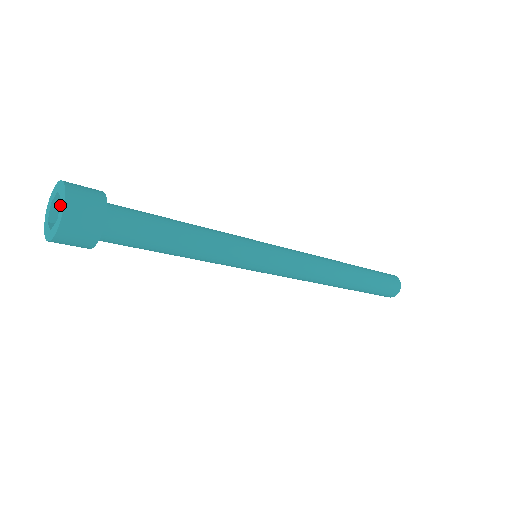
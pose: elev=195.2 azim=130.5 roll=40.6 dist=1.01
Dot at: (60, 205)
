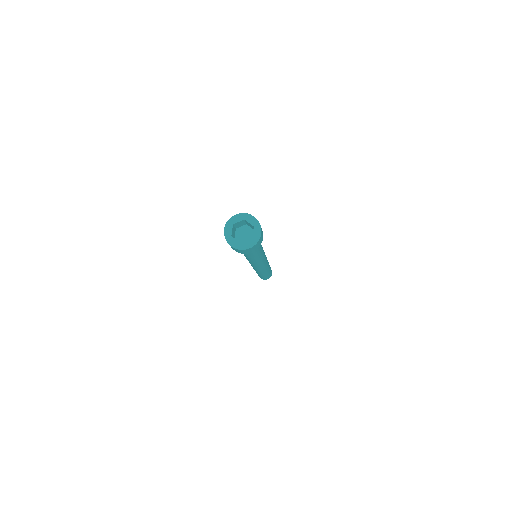
Dot at: (249, 241)
